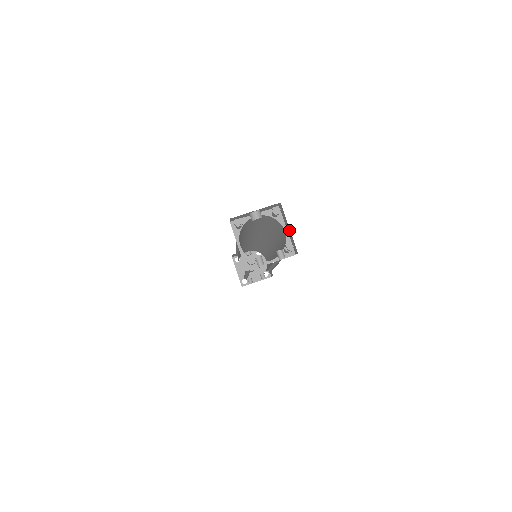
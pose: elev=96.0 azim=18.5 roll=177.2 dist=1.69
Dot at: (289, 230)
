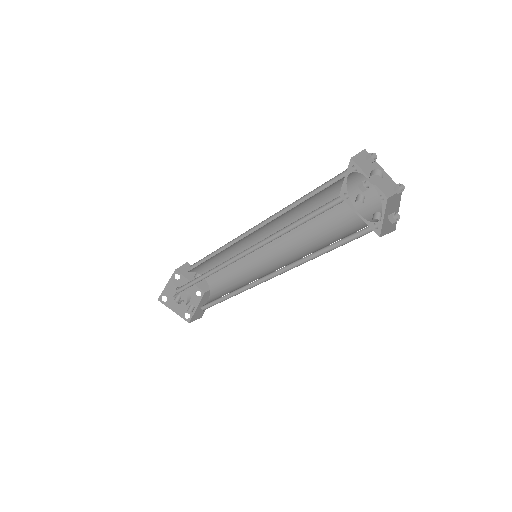
Dot at: (395, 212)
